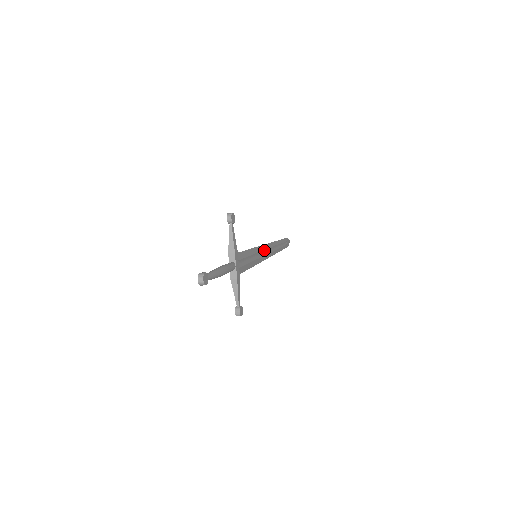
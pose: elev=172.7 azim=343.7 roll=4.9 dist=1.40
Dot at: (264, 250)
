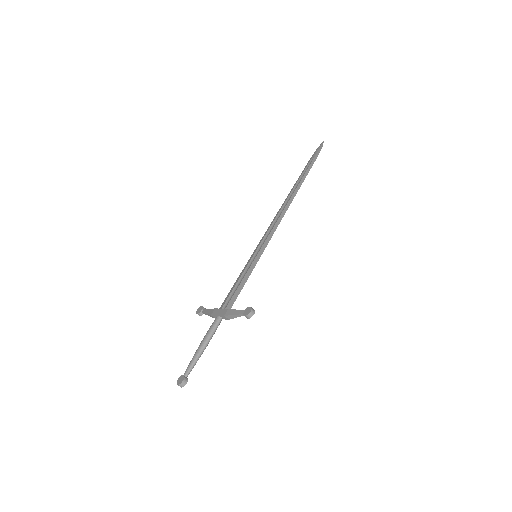
Dot at: (272, 233)
